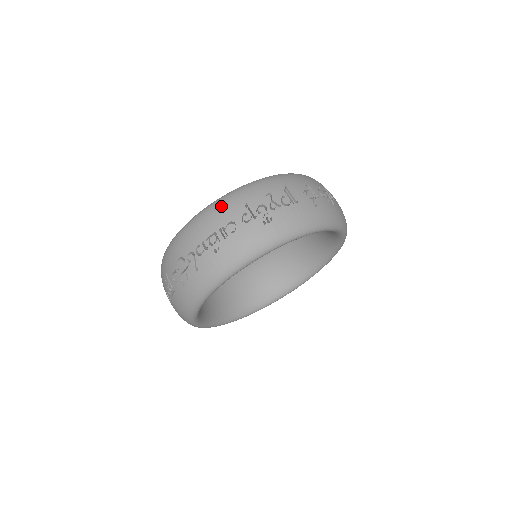
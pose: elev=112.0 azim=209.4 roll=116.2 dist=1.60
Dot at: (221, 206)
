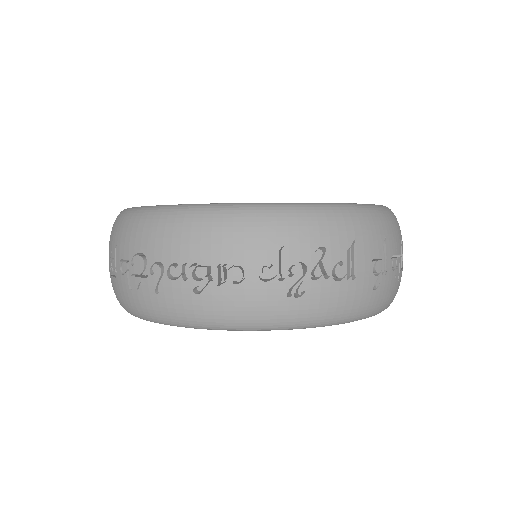
Dot at: (241, 226)
